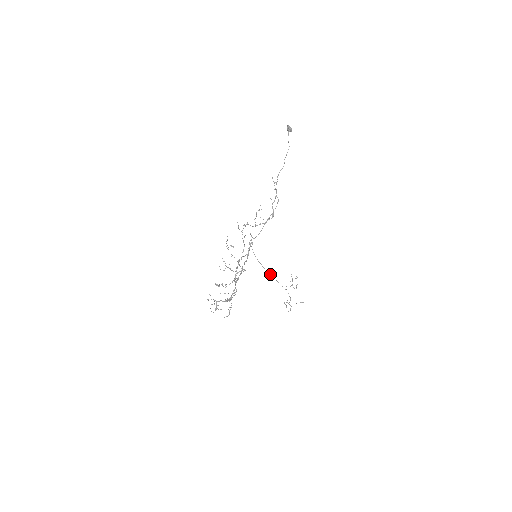
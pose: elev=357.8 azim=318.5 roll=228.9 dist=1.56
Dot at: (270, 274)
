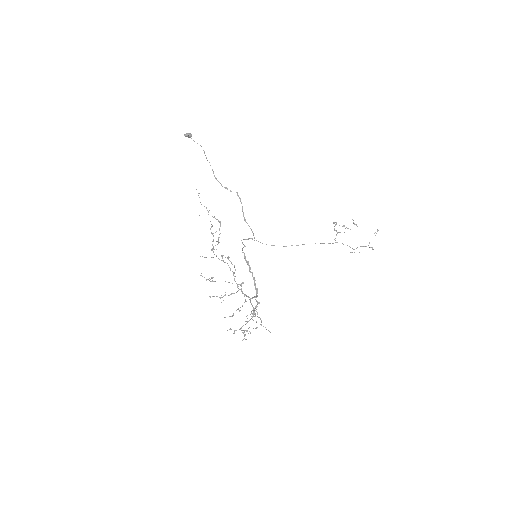
Dot at: occluded
